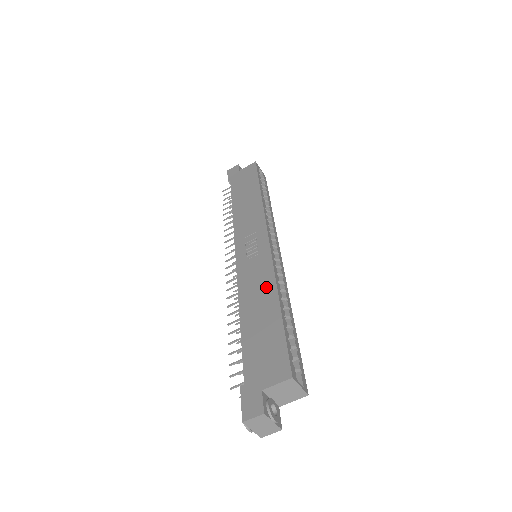
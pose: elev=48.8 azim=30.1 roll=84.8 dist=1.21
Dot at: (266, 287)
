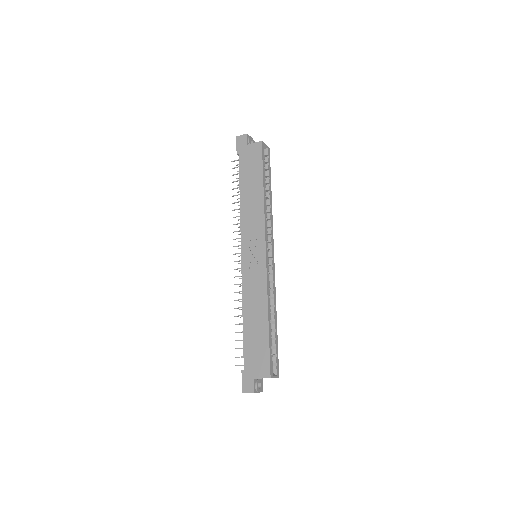
Dot at: (261, 301)
